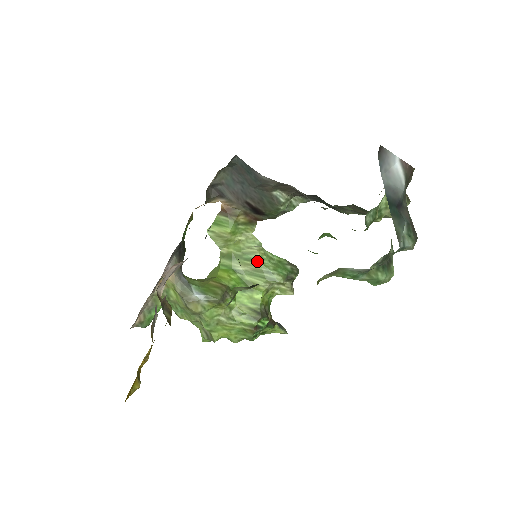
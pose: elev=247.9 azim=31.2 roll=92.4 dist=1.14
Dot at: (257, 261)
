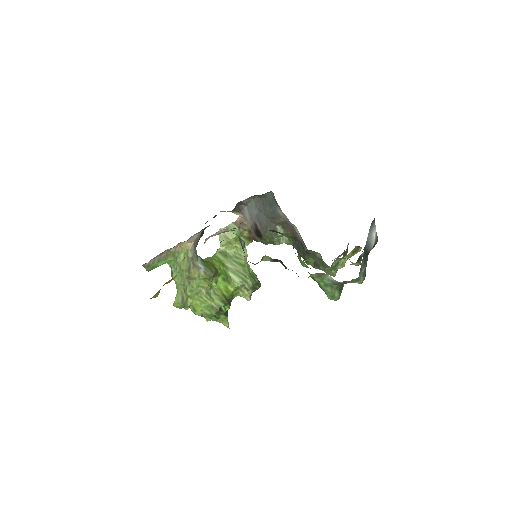
Dot at: (241, 265)
